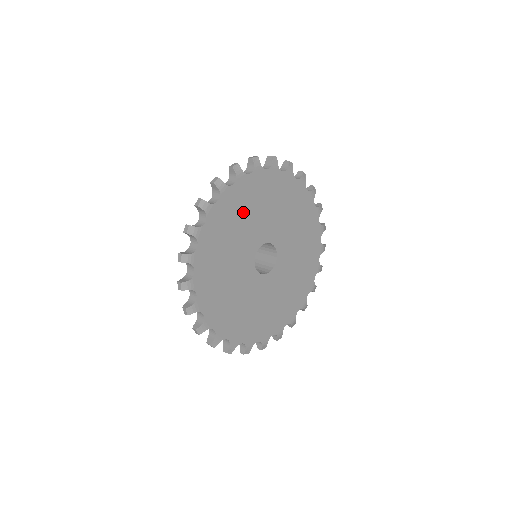
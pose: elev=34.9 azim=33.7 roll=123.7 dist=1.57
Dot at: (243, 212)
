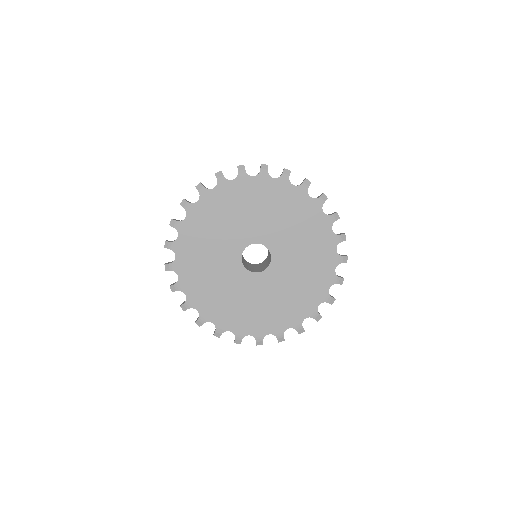
Dot at: (208, 233)
